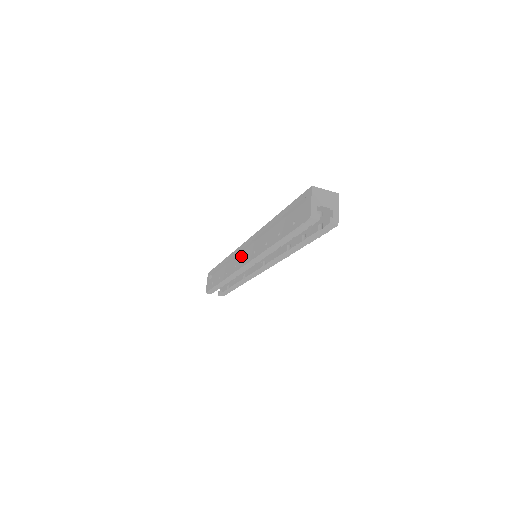
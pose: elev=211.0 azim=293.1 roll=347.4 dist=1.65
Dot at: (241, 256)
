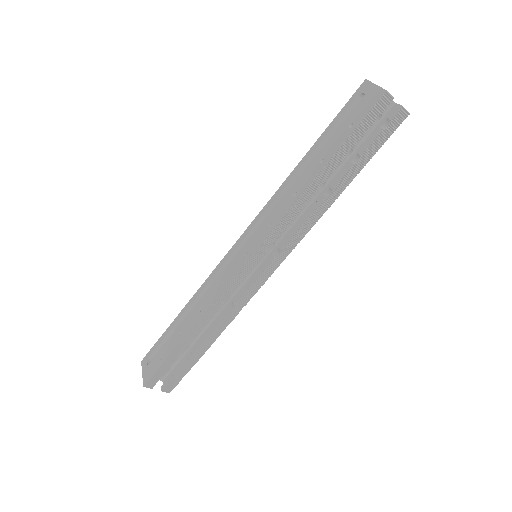
Dot at: (234, 260)
